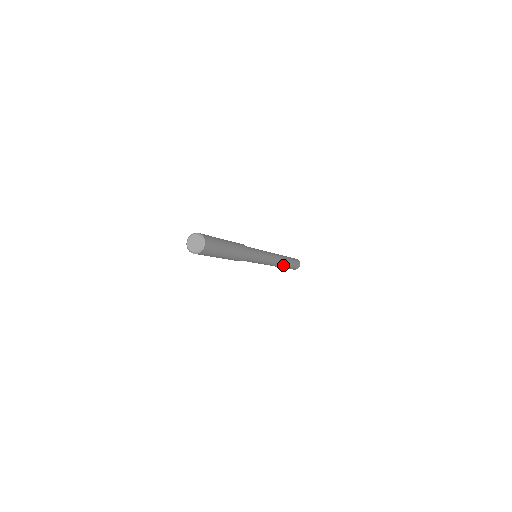
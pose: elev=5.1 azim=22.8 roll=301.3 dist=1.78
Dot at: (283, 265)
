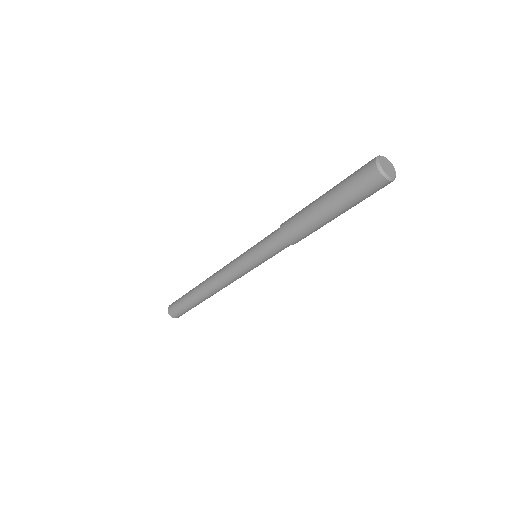
Dot at: (207, 297)
